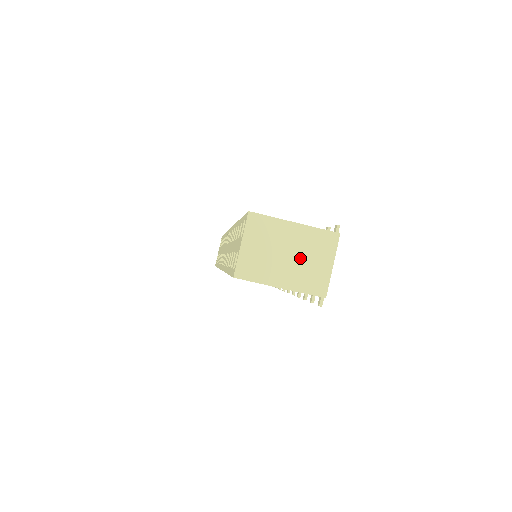
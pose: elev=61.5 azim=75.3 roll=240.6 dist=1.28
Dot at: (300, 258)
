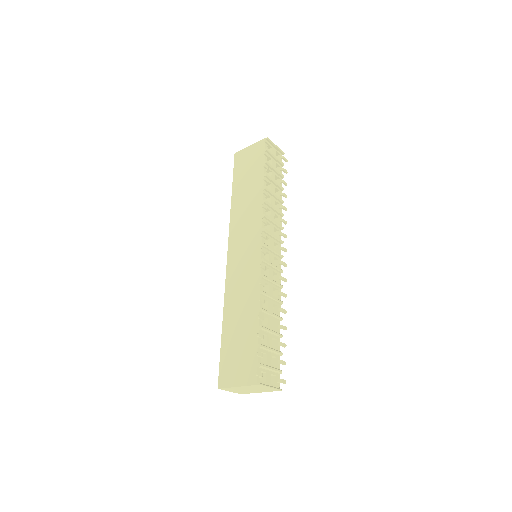
Dot at: (255, 389)
